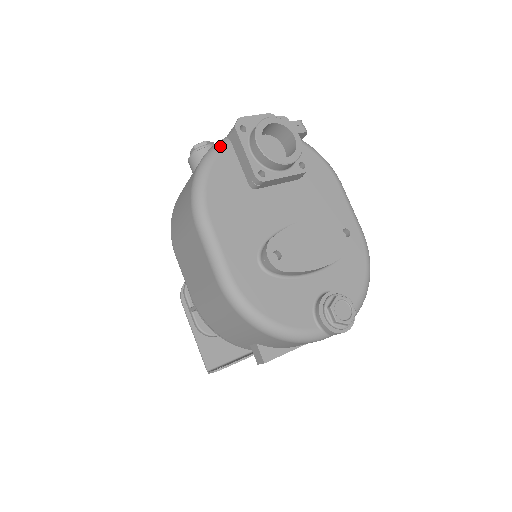
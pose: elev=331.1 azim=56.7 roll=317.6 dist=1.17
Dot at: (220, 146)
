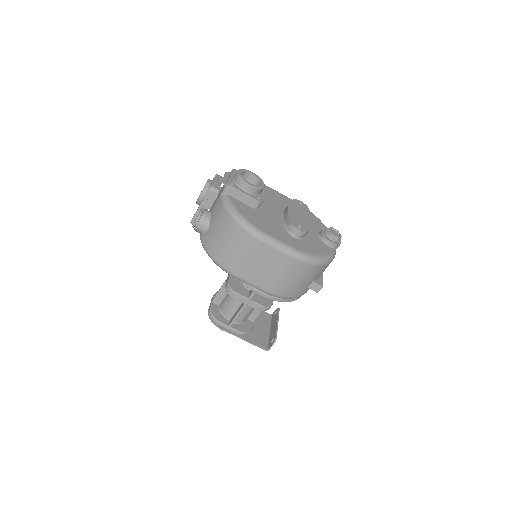
Dot at: (228, 200)
